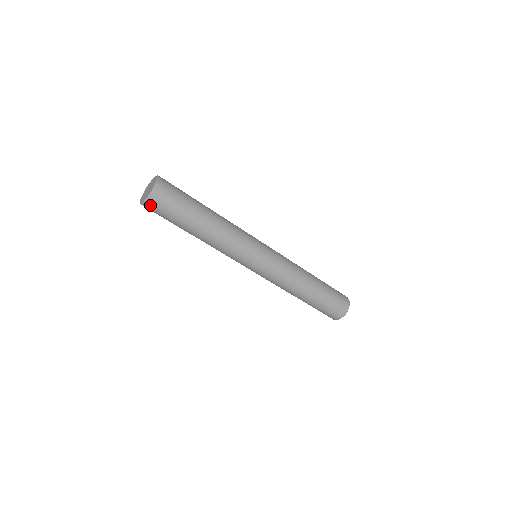
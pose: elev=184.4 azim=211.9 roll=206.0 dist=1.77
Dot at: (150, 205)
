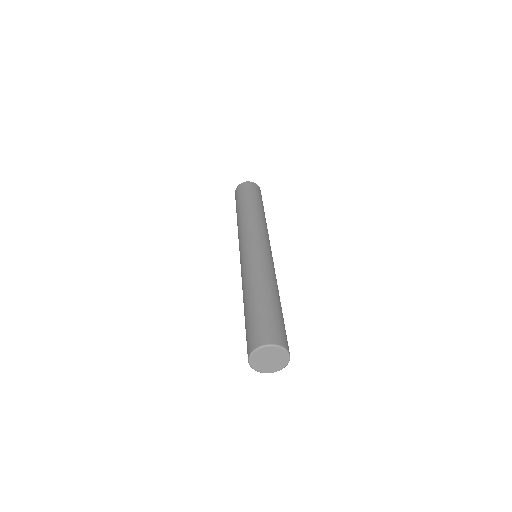
Dot at: occluded
